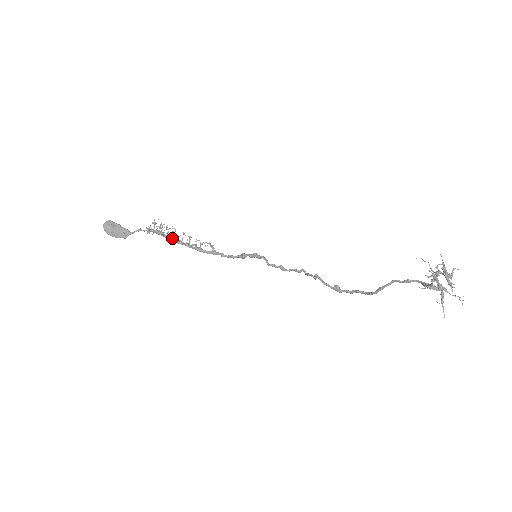
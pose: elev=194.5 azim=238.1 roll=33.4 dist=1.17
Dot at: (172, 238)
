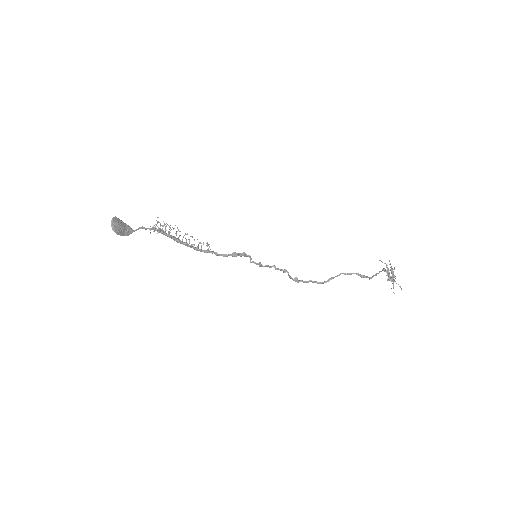
Dot at: (174, 237)
